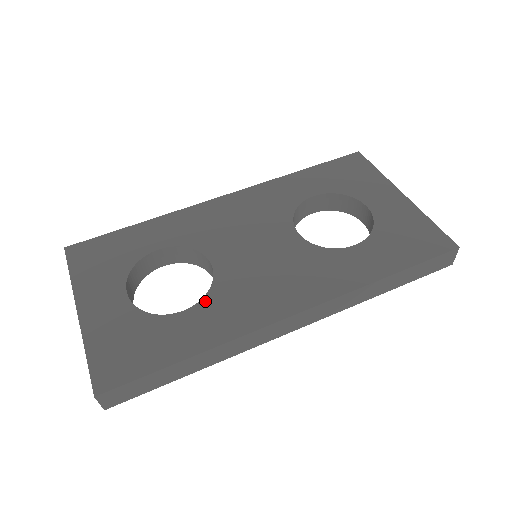
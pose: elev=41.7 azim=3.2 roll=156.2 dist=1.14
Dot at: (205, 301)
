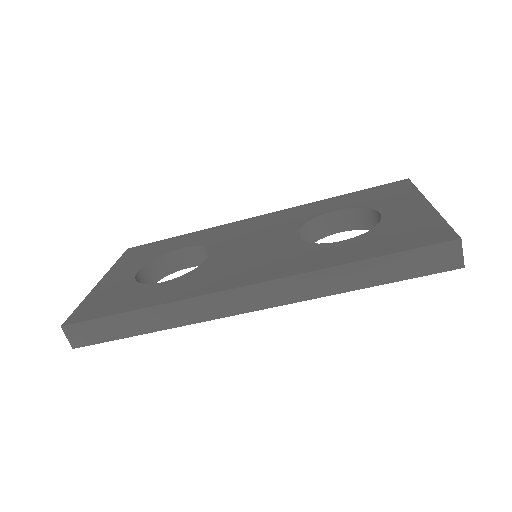
Dot at: (182, 277)
